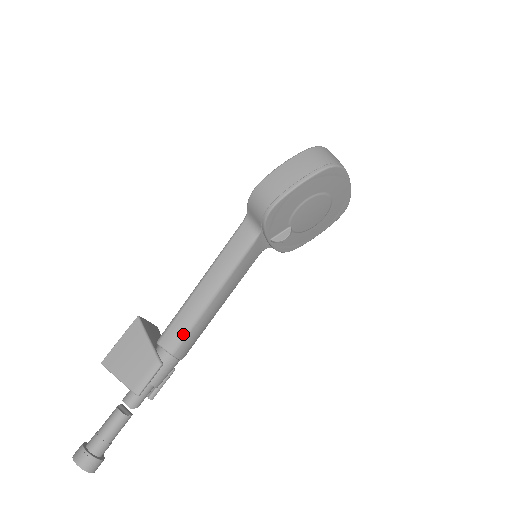
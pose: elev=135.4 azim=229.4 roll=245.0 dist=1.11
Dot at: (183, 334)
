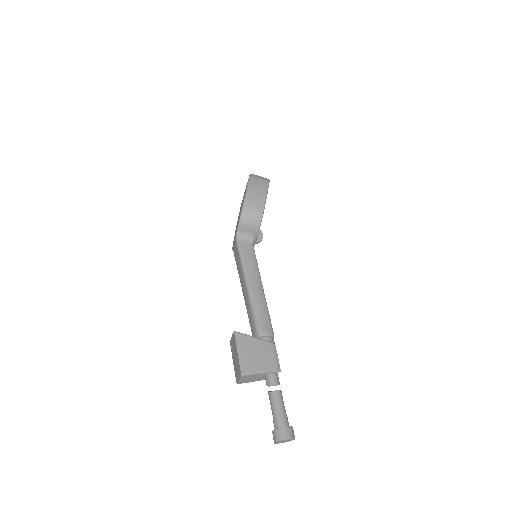
Dot at: (269, 320)
